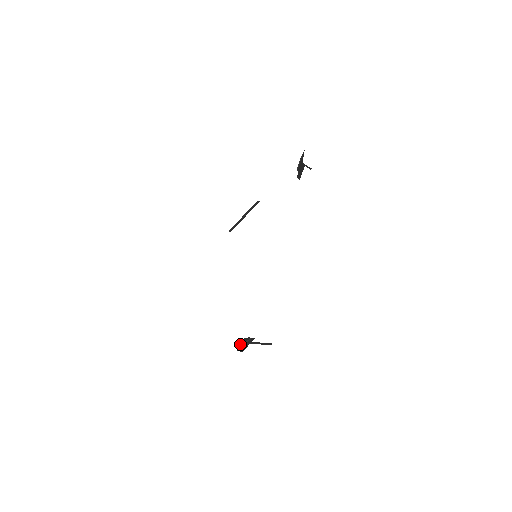
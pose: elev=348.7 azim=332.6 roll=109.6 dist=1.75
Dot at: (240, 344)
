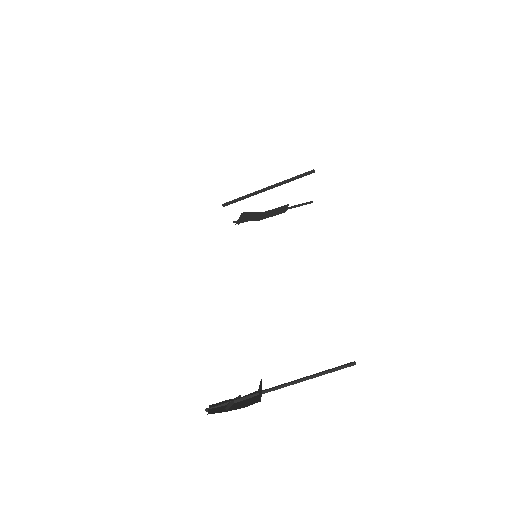
Dot at: (215, 408)
